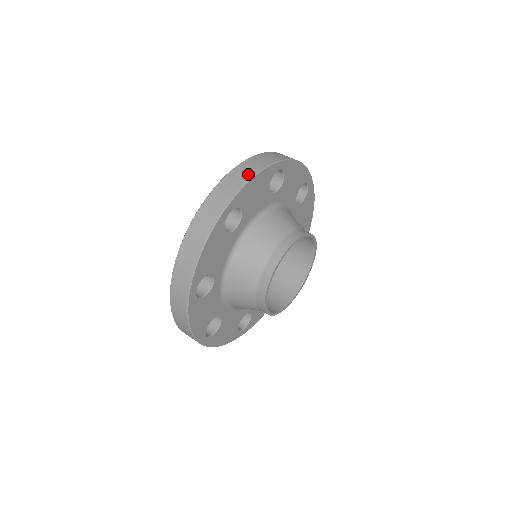
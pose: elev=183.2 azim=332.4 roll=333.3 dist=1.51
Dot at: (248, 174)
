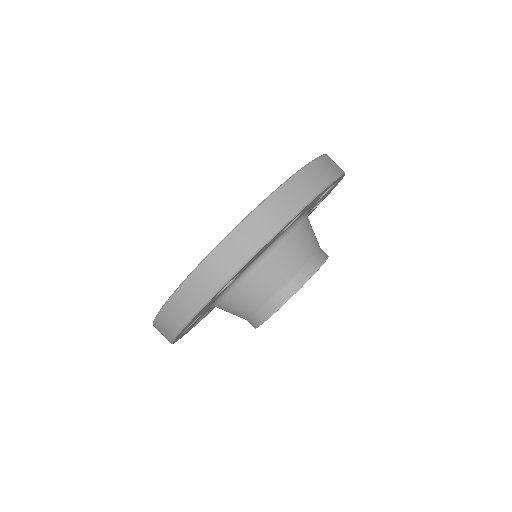
Dot at: occluded
